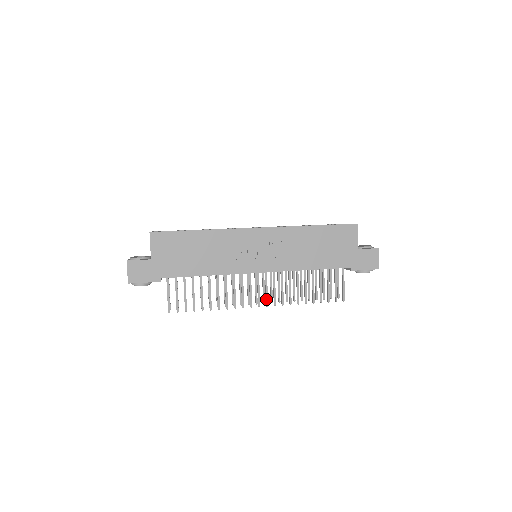
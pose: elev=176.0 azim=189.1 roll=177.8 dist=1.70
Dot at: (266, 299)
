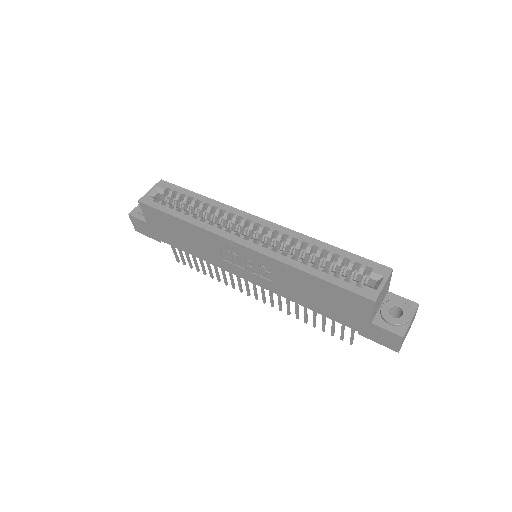
Dot at: (262, 298)
